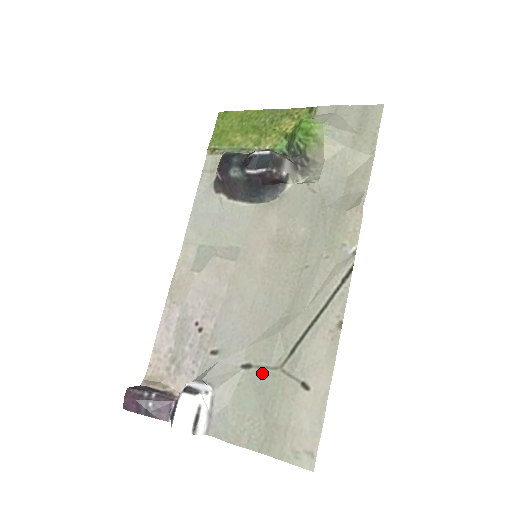
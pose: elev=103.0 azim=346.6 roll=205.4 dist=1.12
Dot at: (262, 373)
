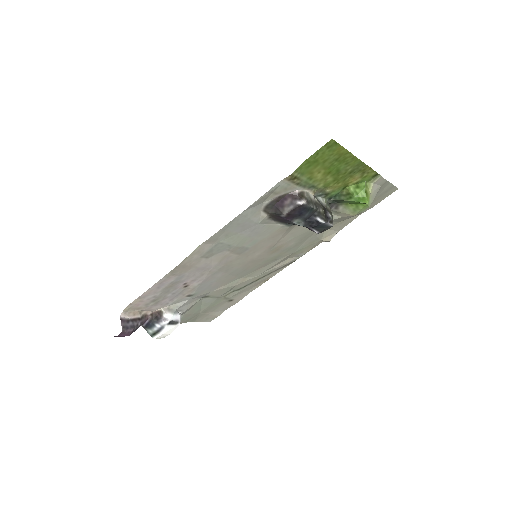
Dot at: (213, 299)
